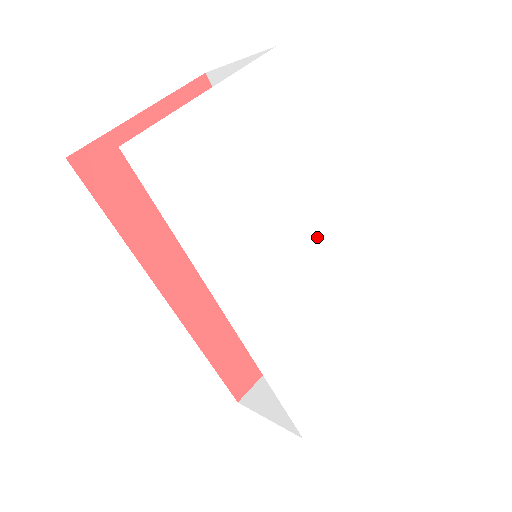
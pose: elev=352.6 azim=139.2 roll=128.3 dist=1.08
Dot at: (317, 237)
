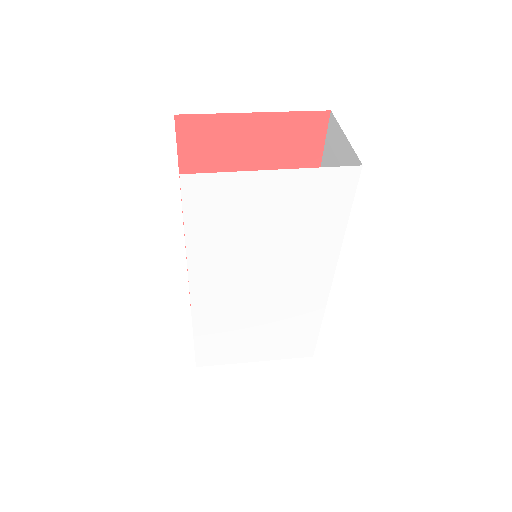
Dot at: (296, 285)
